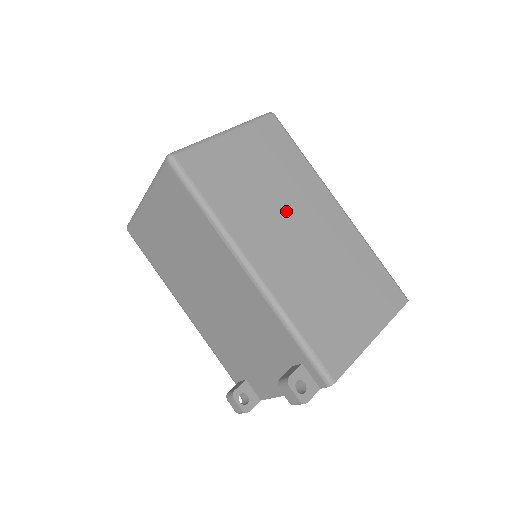
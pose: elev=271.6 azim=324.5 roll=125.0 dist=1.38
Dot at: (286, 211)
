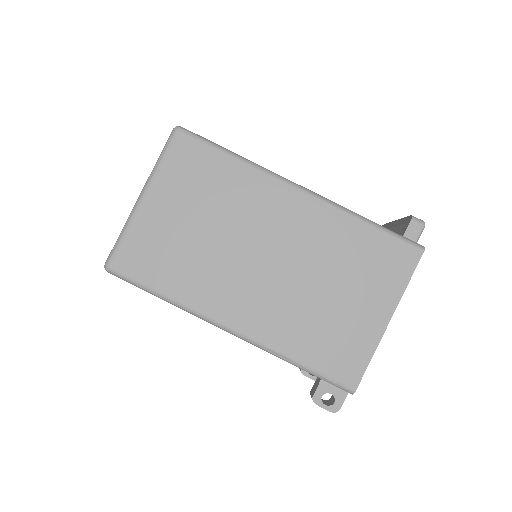
Dot at: (239, 243)
